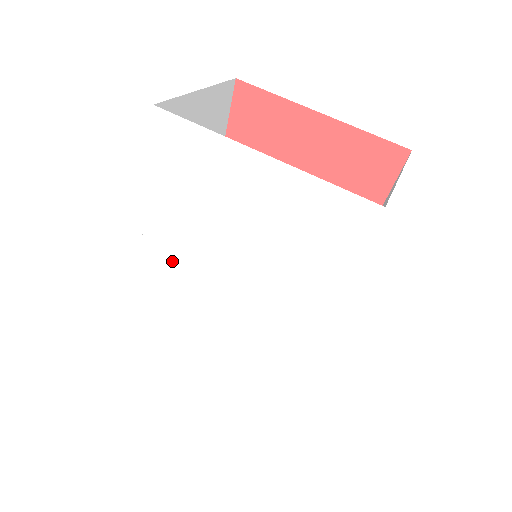
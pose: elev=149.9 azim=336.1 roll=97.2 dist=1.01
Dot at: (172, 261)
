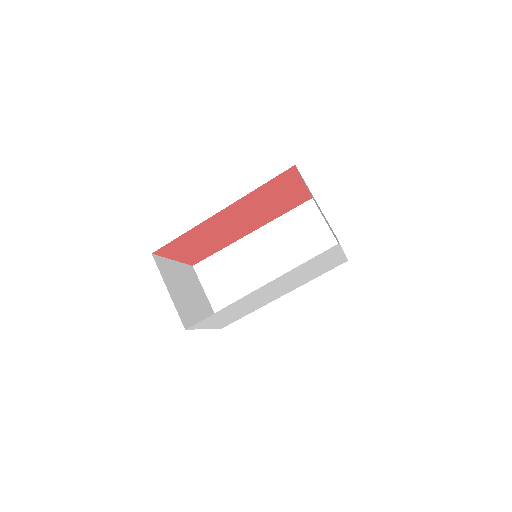
Dot at: (269, 287)
